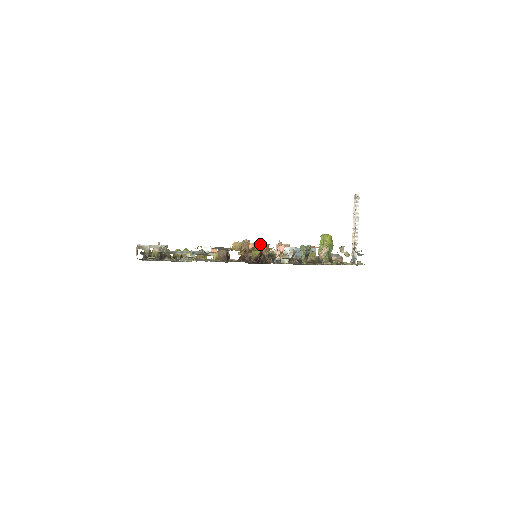
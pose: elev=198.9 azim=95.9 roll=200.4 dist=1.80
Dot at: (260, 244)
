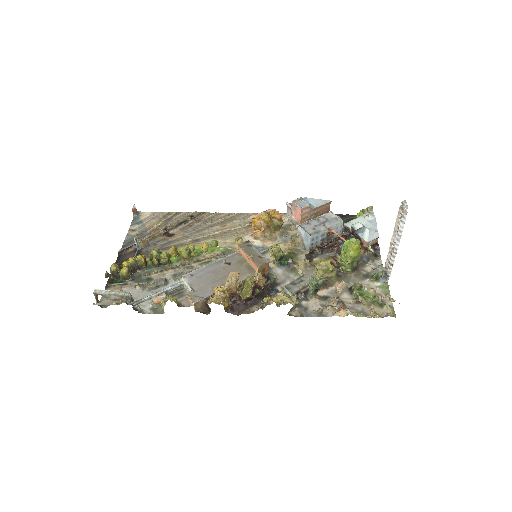
Dot at: (256, 266)
